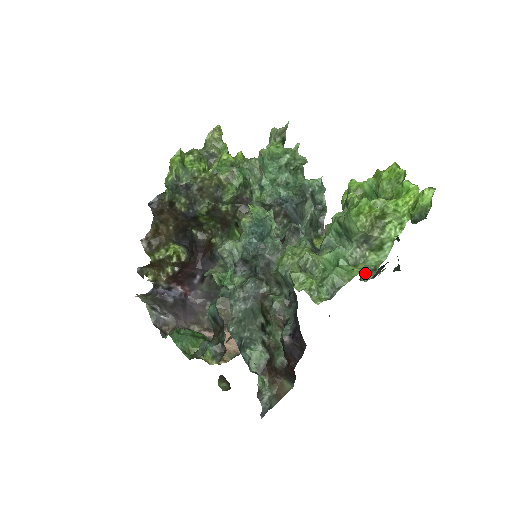
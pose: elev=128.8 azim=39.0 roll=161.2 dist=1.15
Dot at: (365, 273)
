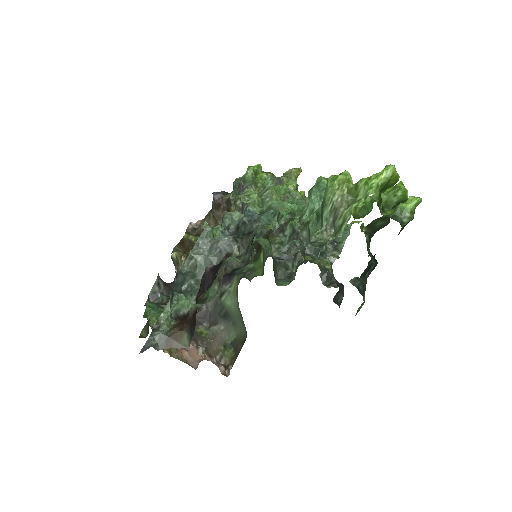
Dot at: (315, 246)
